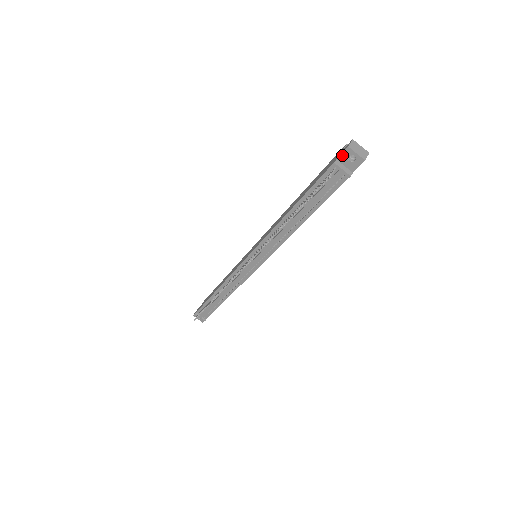
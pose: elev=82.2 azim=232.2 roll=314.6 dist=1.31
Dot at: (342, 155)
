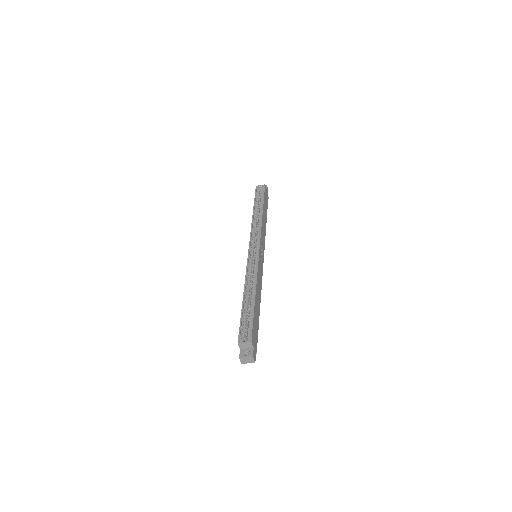
Dot at: occluded
